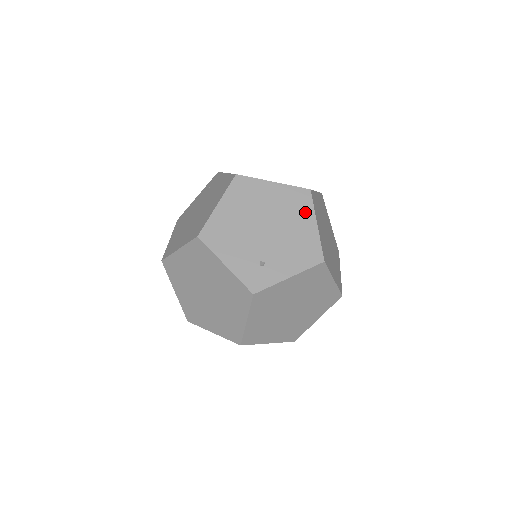
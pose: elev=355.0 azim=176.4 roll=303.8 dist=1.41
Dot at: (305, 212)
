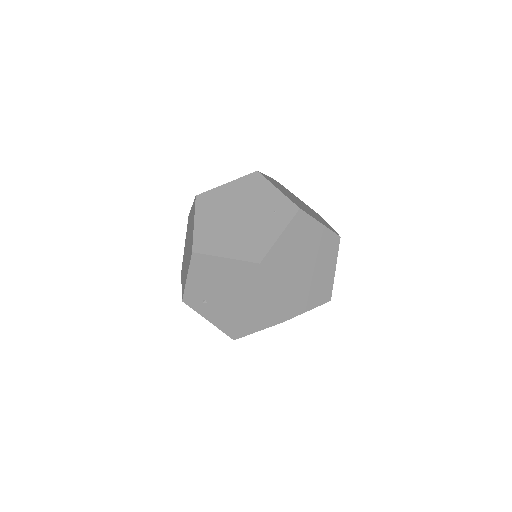
Dot at: (262, 322)
